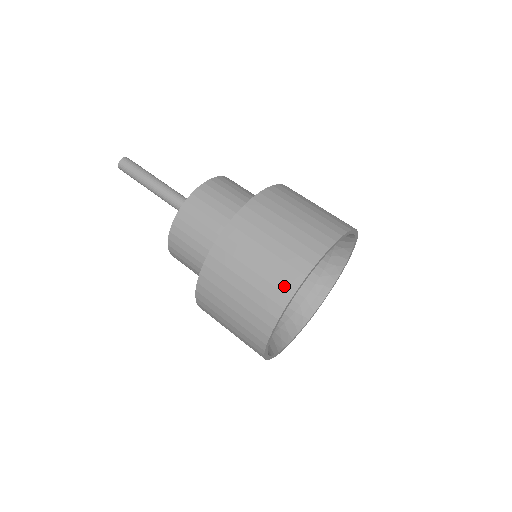
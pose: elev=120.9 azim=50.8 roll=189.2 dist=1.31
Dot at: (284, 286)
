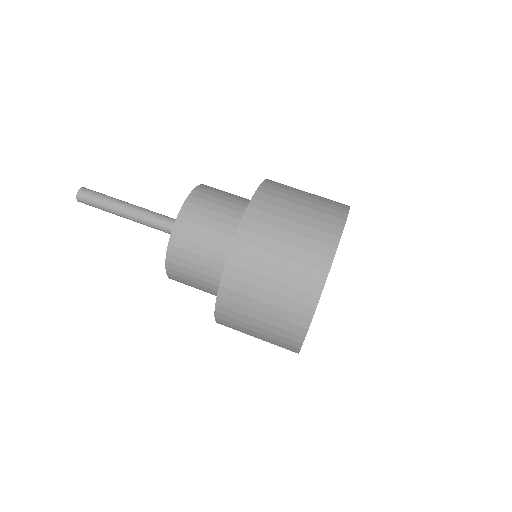
Dot at: (335, 214)
